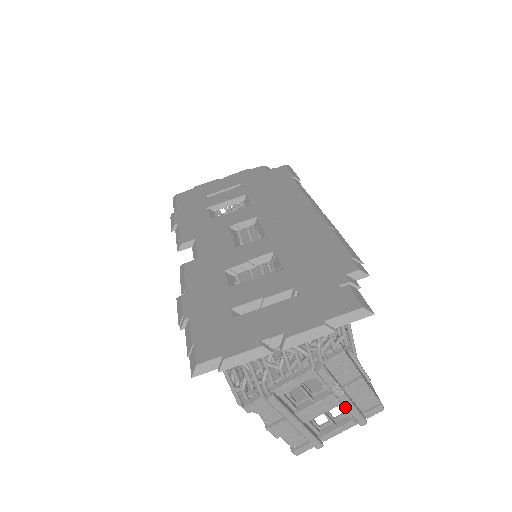
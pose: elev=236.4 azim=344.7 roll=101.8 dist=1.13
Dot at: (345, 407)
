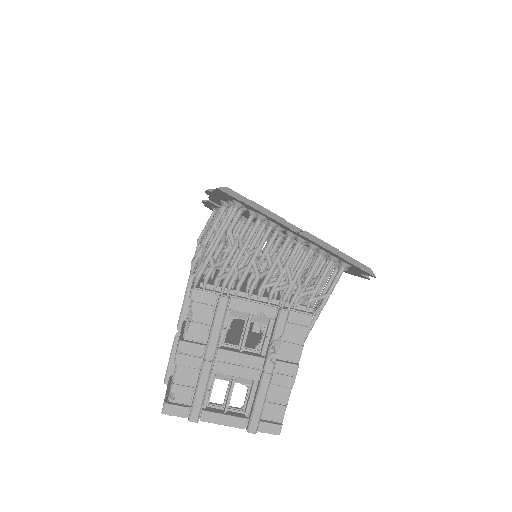
Dot at: (260, 385)
